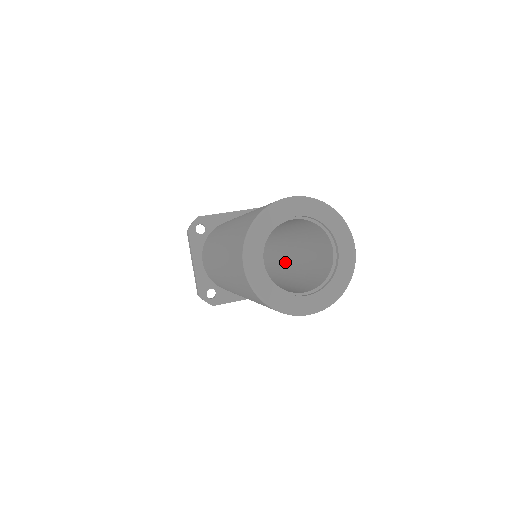
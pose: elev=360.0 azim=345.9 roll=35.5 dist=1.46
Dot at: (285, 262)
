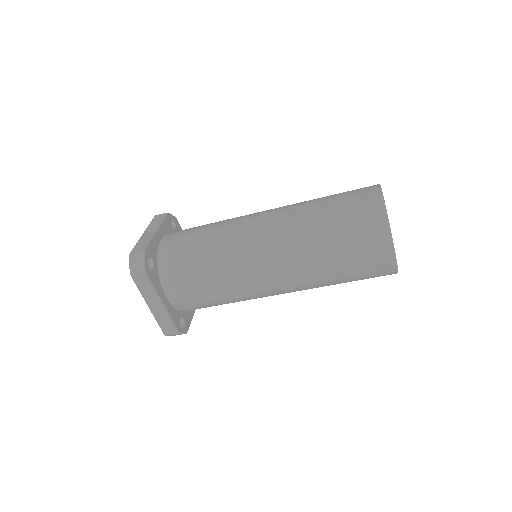
Dot at: occluded
